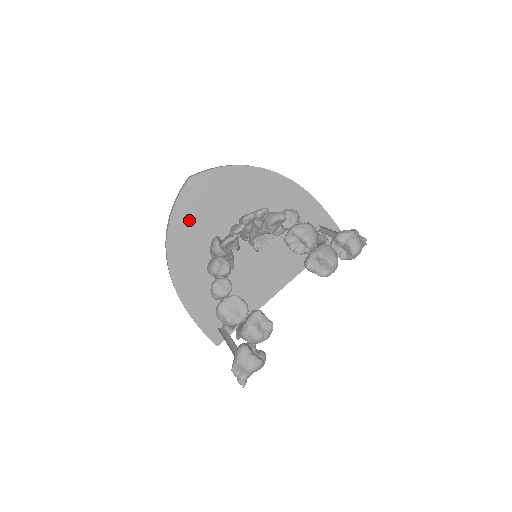
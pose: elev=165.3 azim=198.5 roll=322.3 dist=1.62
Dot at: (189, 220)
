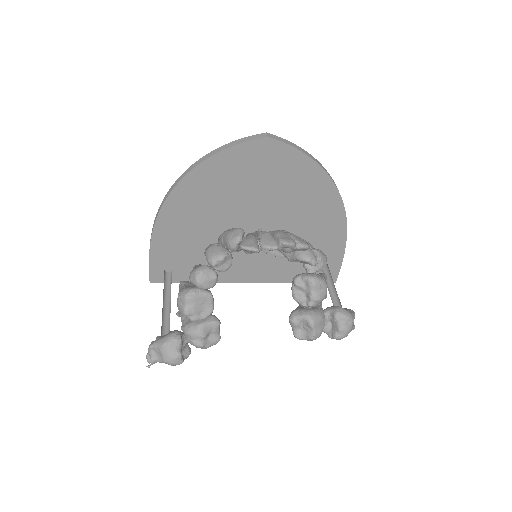
Dot at: (229, 171)
